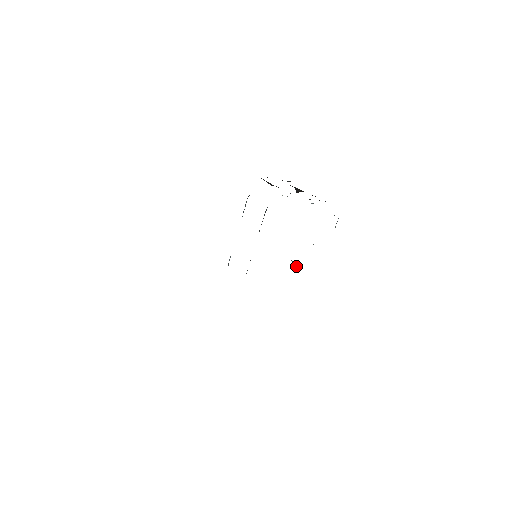
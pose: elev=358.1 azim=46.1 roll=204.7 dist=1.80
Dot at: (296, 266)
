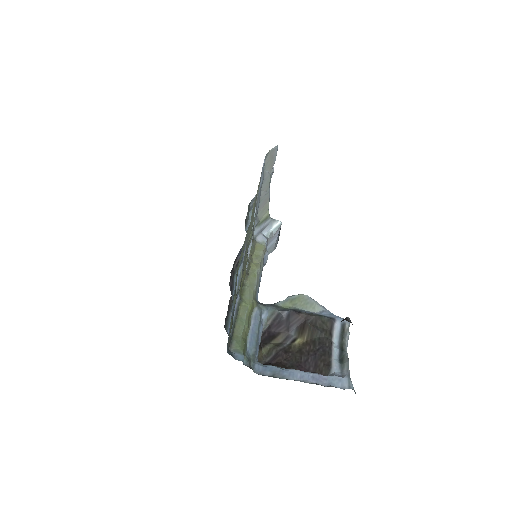
Dot at: (295, 295)
